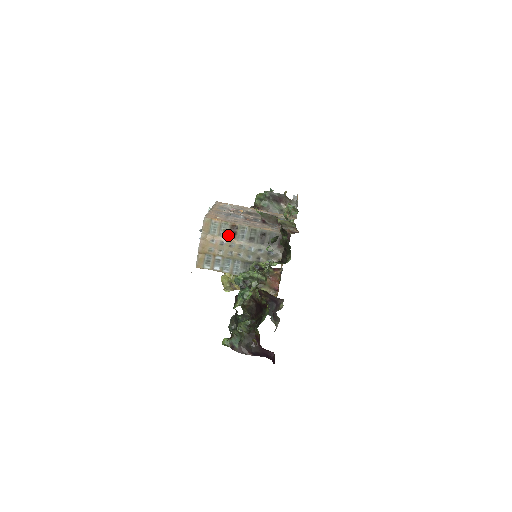
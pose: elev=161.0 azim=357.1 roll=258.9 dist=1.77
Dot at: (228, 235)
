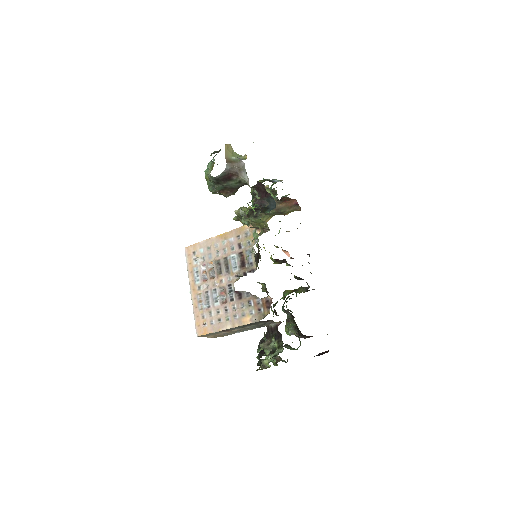
Dot at: (224, 332)
